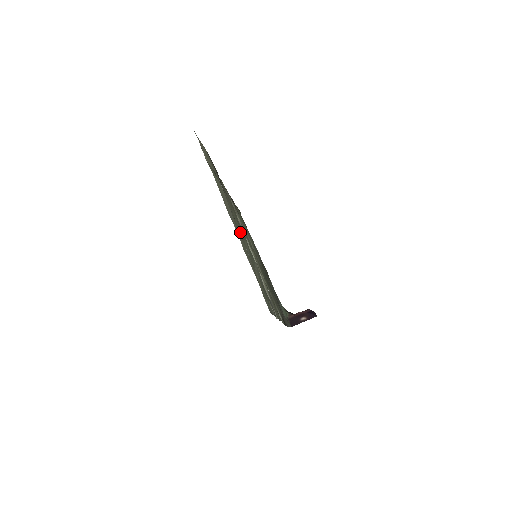
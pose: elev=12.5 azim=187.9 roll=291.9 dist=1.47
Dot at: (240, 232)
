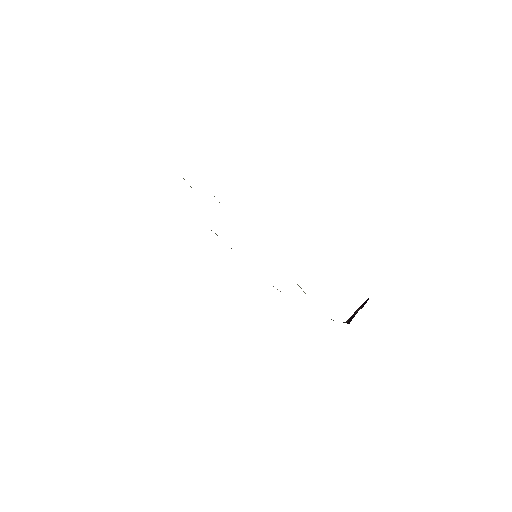
Dot at: occluded
